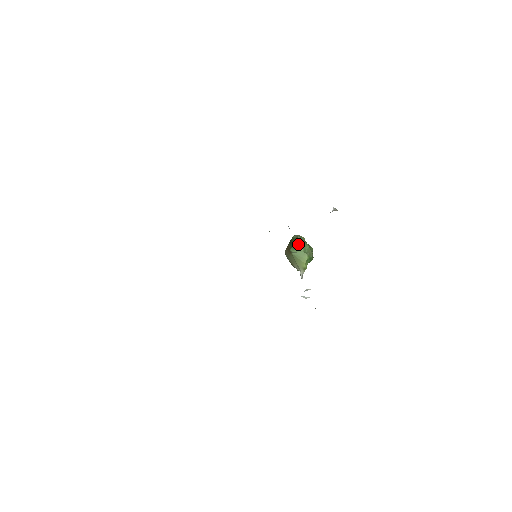
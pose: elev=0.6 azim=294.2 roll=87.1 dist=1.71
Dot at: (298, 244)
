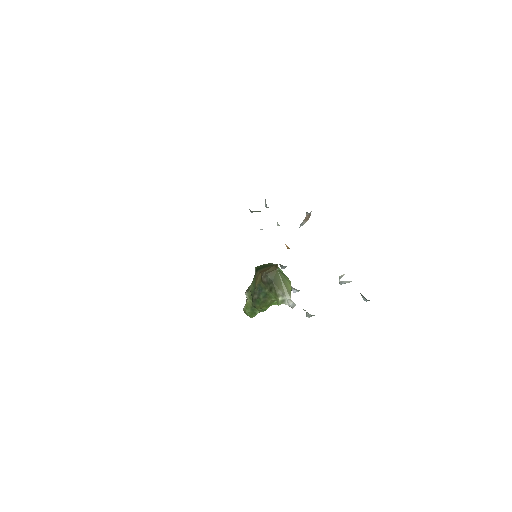
Dot at: (275, 264)
